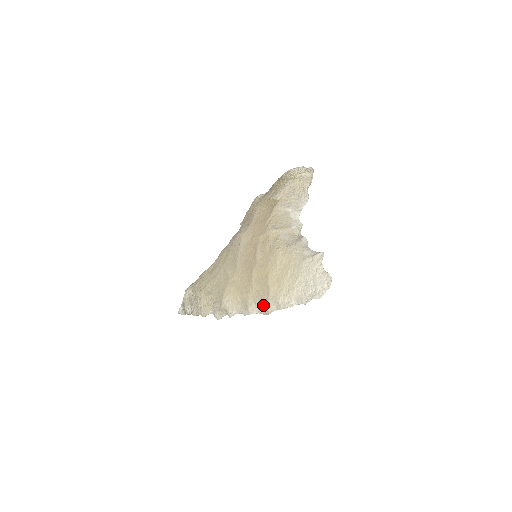
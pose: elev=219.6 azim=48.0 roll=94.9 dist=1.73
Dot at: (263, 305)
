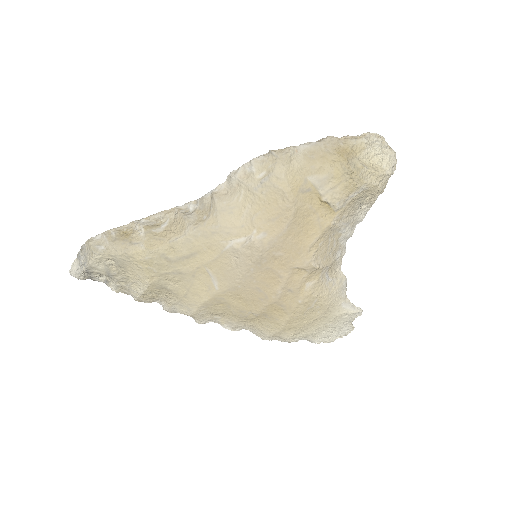
Dot at: (260, 332)
